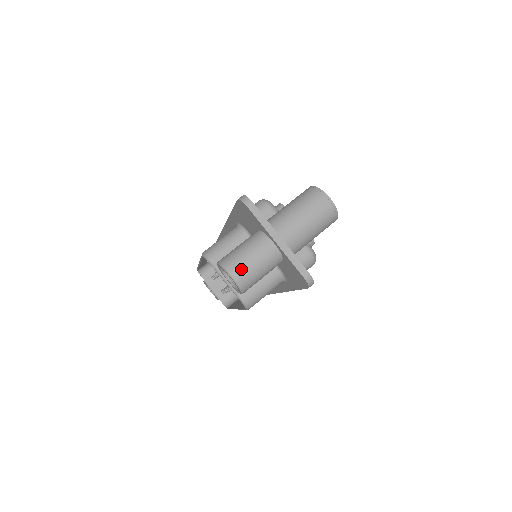
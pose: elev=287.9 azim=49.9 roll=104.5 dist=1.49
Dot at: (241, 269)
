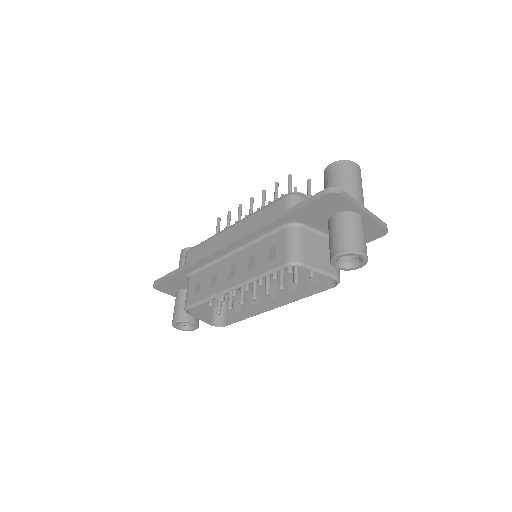
Dot at: (363, 246)
